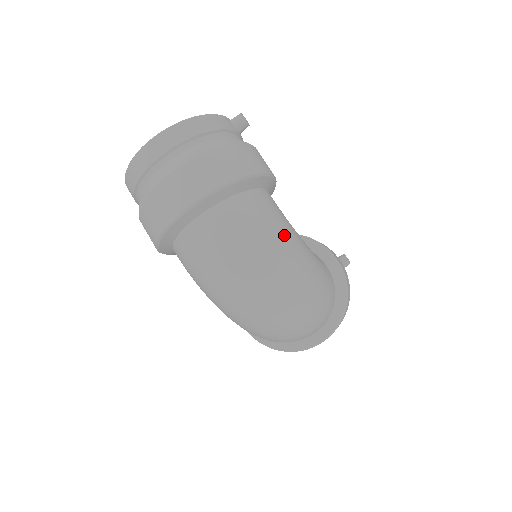
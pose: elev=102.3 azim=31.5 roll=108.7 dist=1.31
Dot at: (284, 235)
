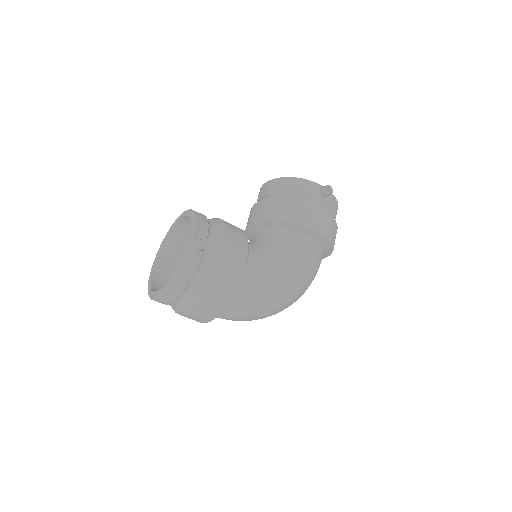
Dot at: (270, 296)
